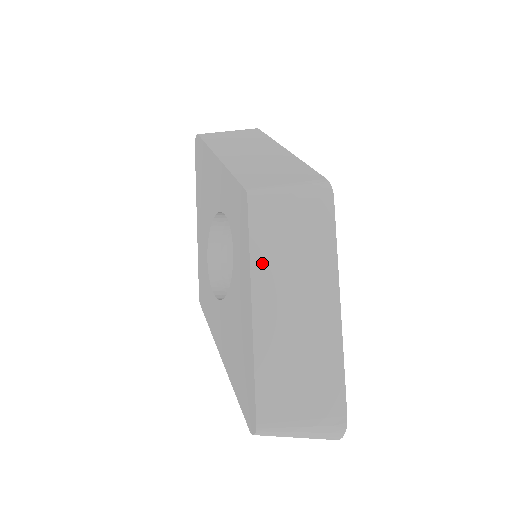
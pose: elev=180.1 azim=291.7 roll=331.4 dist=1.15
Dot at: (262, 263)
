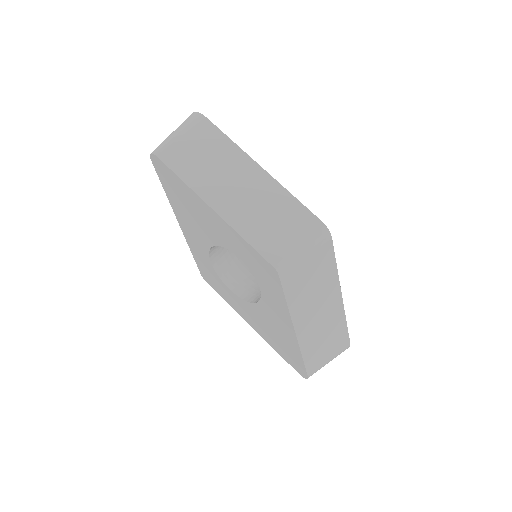
Dot at: (296, 305)
